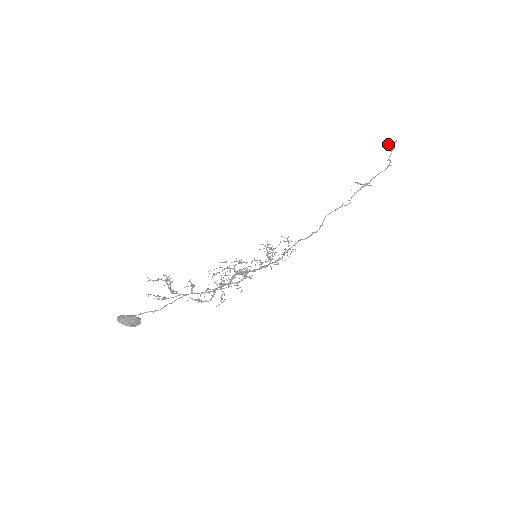
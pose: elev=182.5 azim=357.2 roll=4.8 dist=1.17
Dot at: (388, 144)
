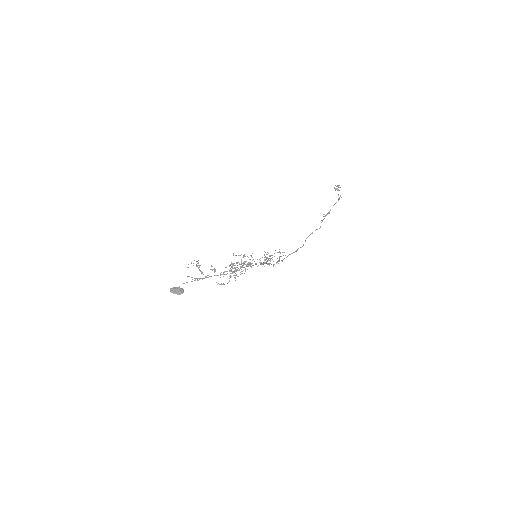
Dot at: occluded
